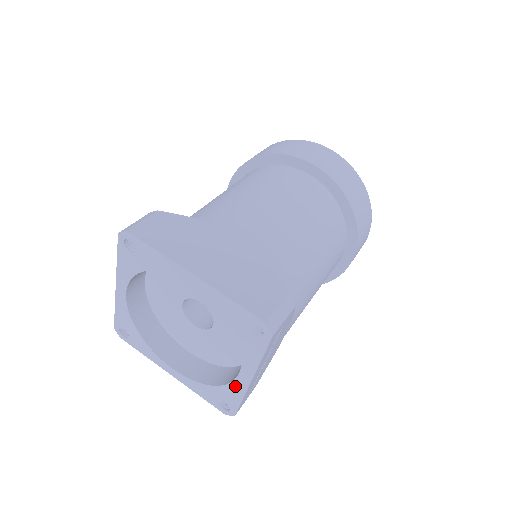
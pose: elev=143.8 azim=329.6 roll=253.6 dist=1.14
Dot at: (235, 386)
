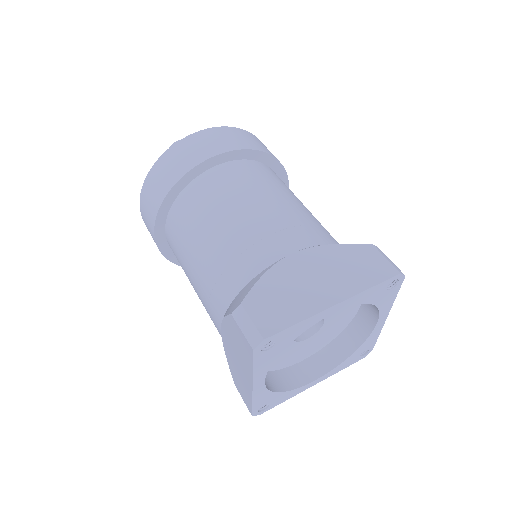
Dot at: (373, 334)
